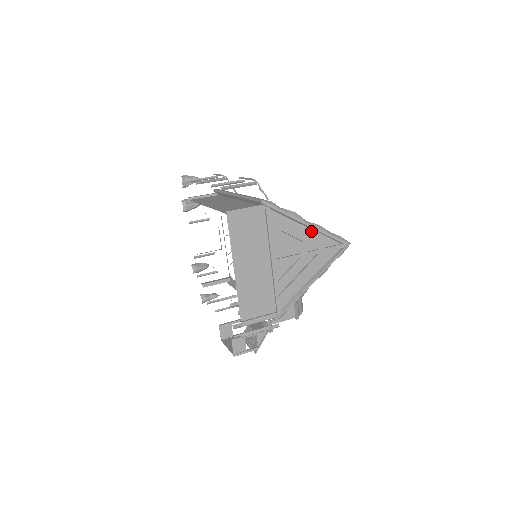
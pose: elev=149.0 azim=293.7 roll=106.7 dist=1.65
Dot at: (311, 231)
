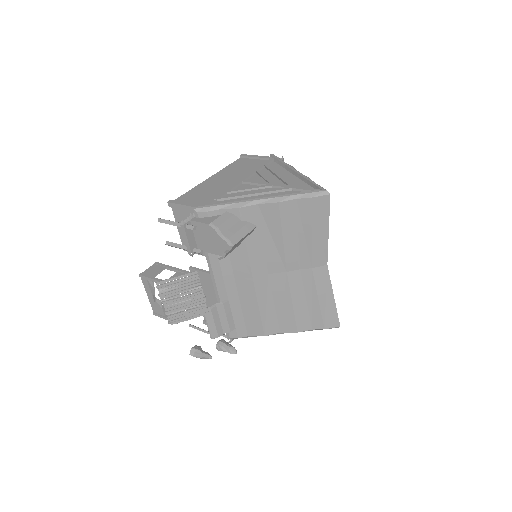
Dot at: (296, 178)
